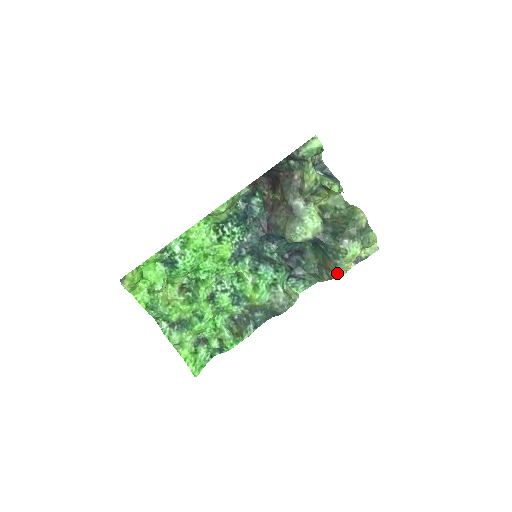
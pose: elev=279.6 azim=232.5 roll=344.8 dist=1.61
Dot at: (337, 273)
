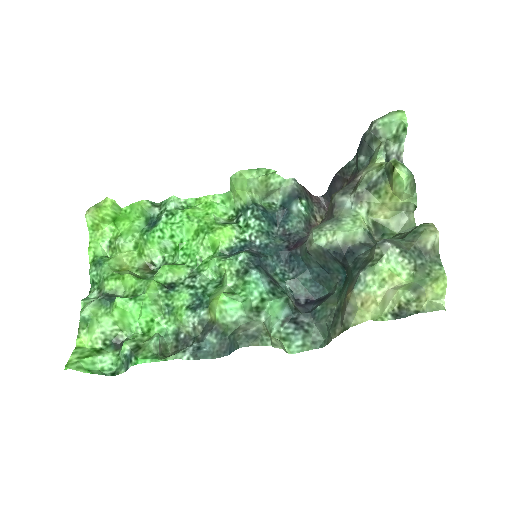
Dot at: (356, 311)
